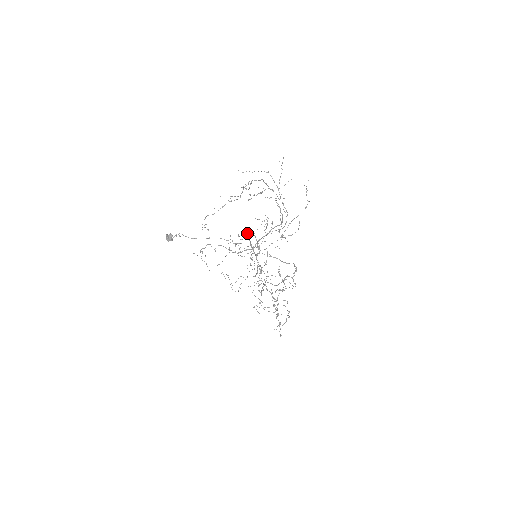
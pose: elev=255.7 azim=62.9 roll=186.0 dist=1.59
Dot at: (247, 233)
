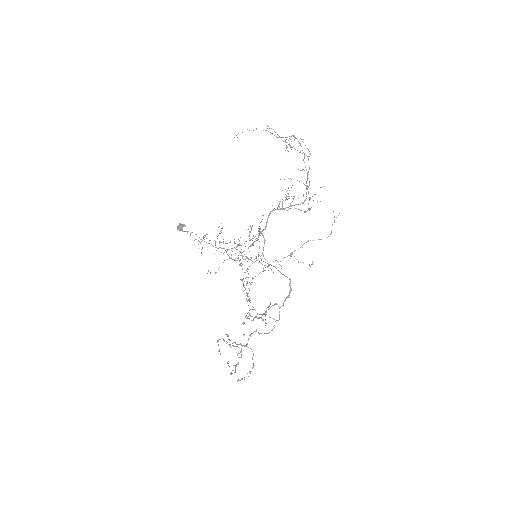
Dot at: occluded
